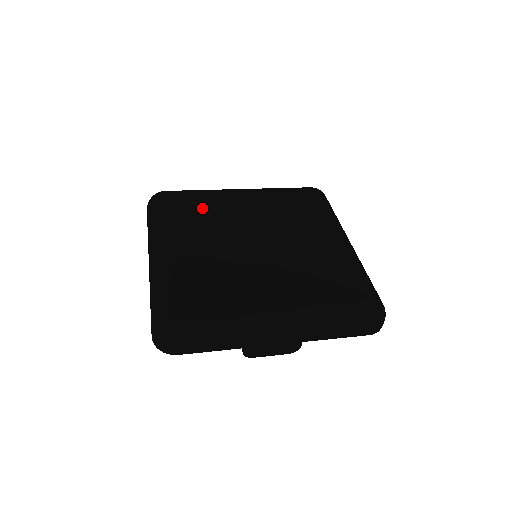
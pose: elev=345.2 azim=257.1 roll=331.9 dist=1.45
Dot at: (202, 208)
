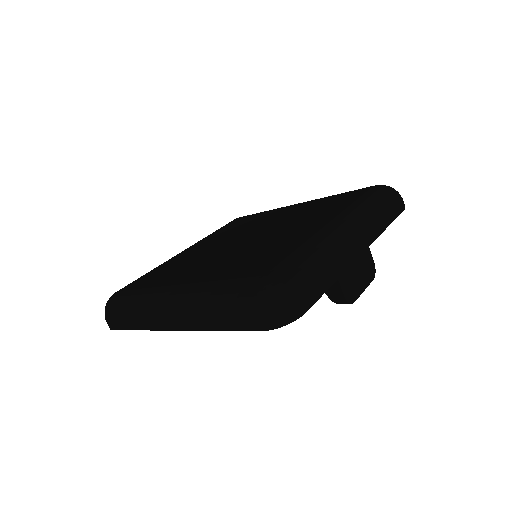
Dot at: (168, 269)
